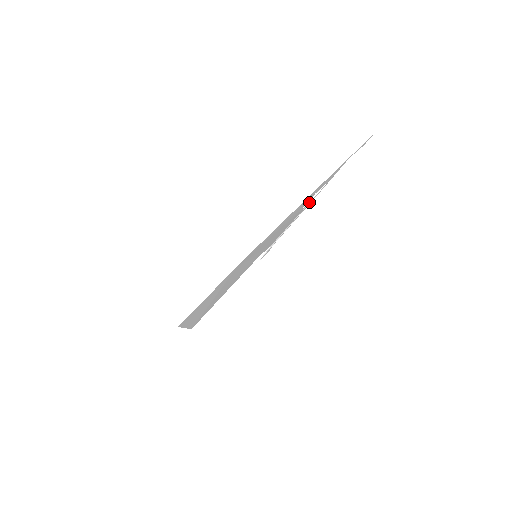
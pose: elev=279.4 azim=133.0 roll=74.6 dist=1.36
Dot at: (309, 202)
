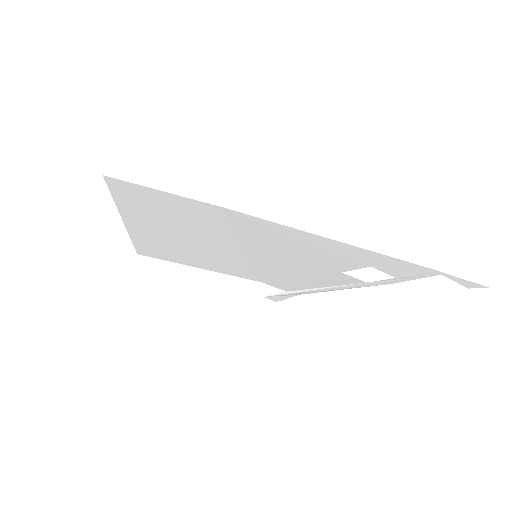
Dot at: (358, 280)
